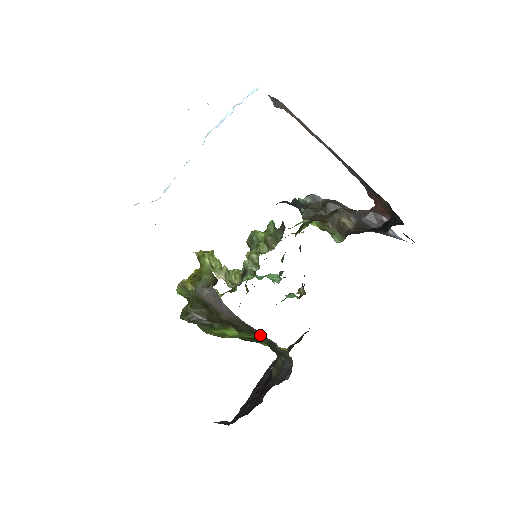
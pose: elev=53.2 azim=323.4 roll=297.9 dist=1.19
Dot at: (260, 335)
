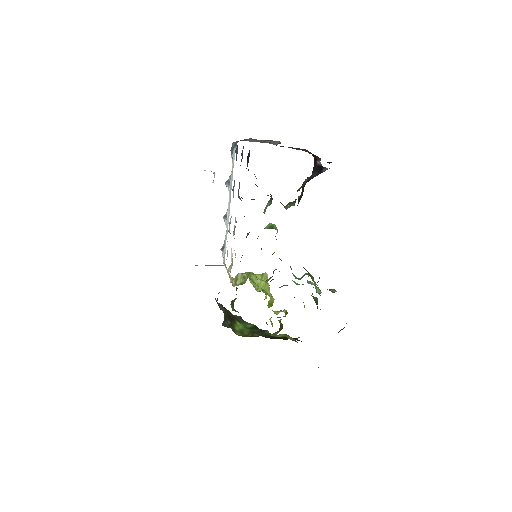
Dot at: occluded
